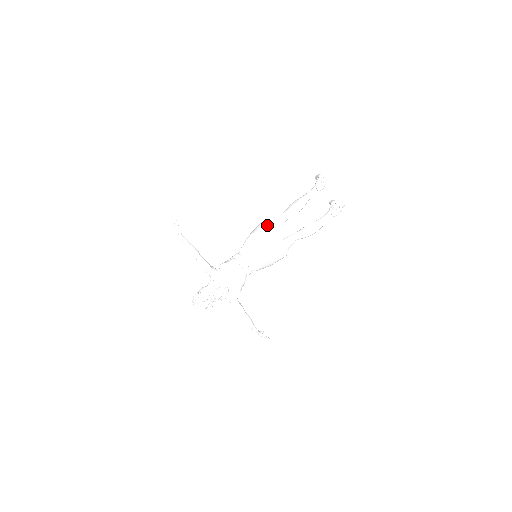
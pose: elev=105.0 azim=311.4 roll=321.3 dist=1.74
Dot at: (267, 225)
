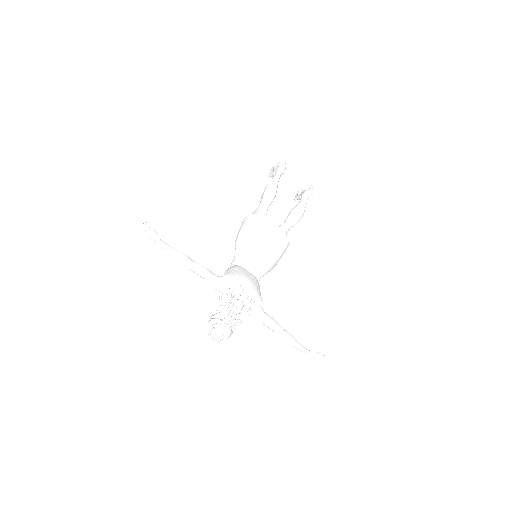
Dot at: (250, 216)
